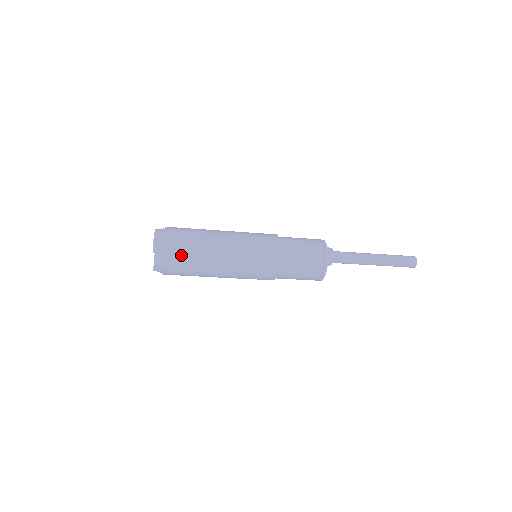
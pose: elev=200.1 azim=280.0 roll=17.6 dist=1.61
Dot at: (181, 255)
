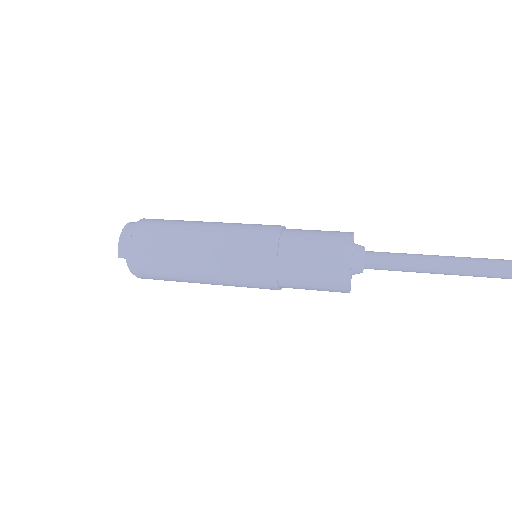
Dot at: (149, 261)
